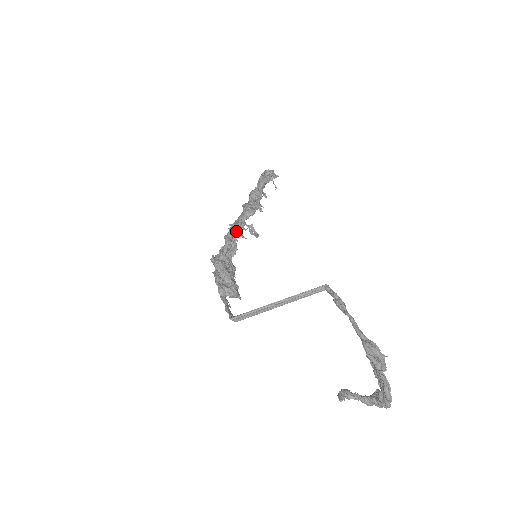
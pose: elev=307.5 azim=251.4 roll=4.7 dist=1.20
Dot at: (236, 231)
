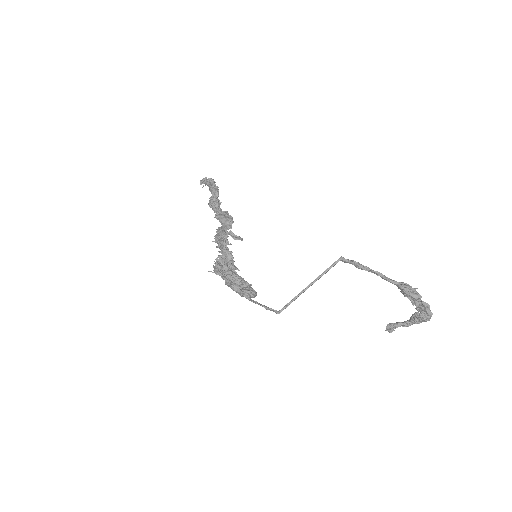
Dot at: (226, 241)
